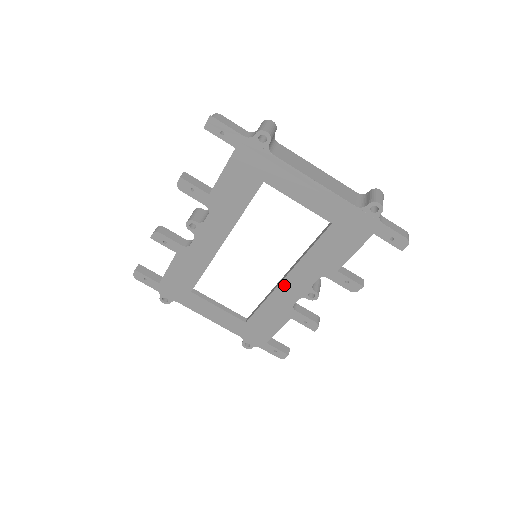
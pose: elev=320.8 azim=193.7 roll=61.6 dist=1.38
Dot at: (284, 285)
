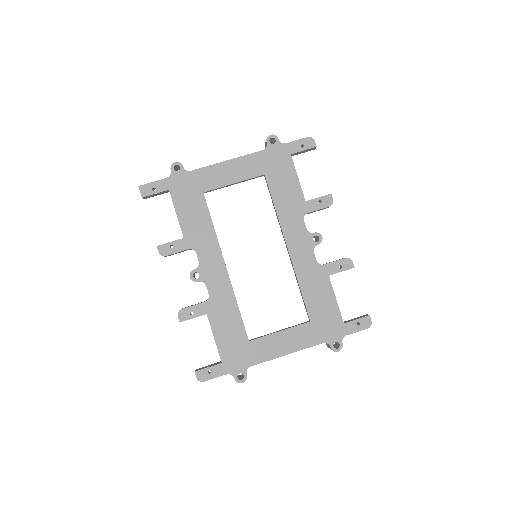
Dot at: (293, 252)
